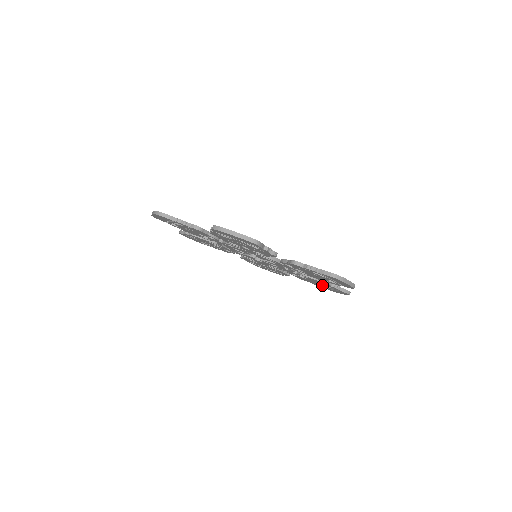
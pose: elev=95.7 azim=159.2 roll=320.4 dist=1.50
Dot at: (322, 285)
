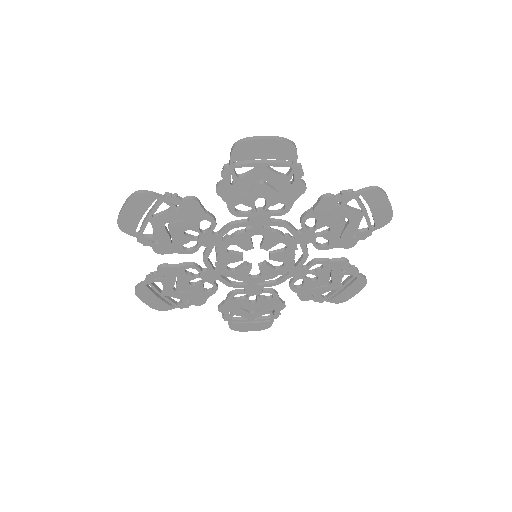
Dot at: (333, 285)
